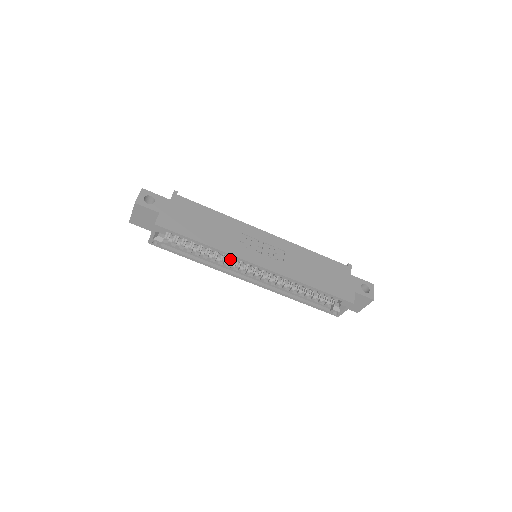
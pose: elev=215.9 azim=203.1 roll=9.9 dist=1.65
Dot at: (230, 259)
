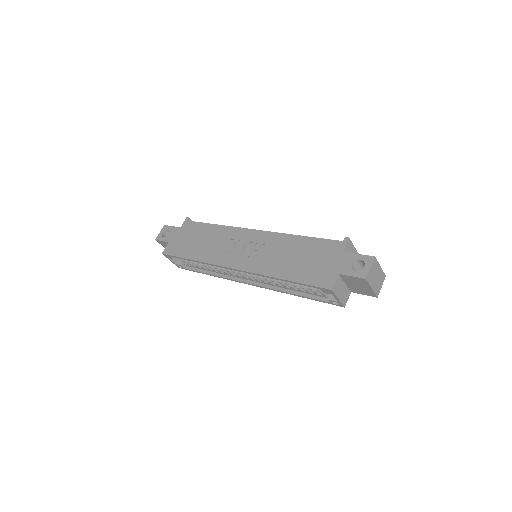
Dot at: occluded
